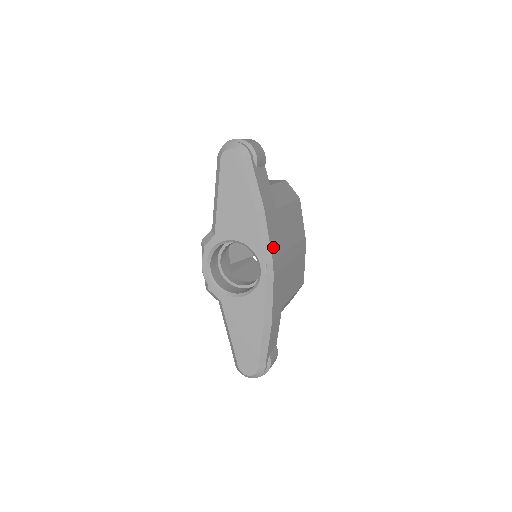
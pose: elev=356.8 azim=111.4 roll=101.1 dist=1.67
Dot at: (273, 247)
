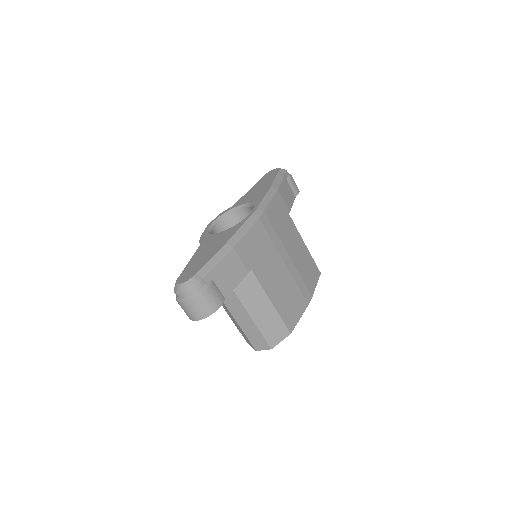
Dot at: (271, 211)
